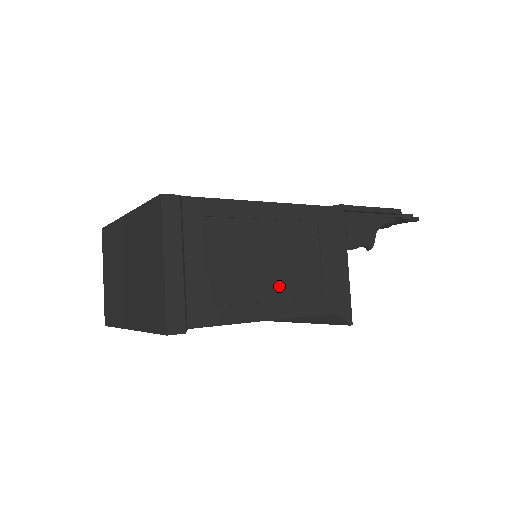
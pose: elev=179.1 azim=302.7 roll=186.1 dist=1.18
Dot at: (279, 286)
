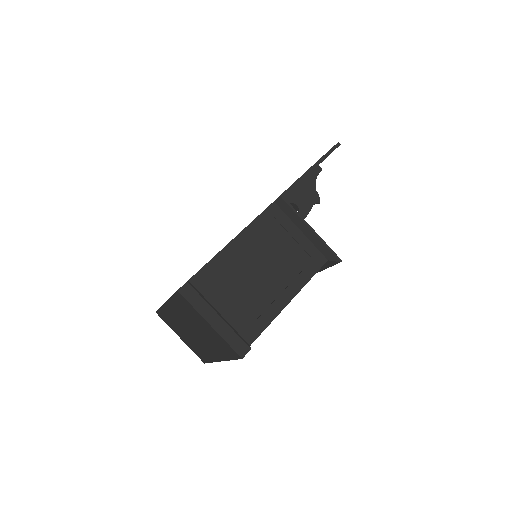
Dot at: (281, 277)
